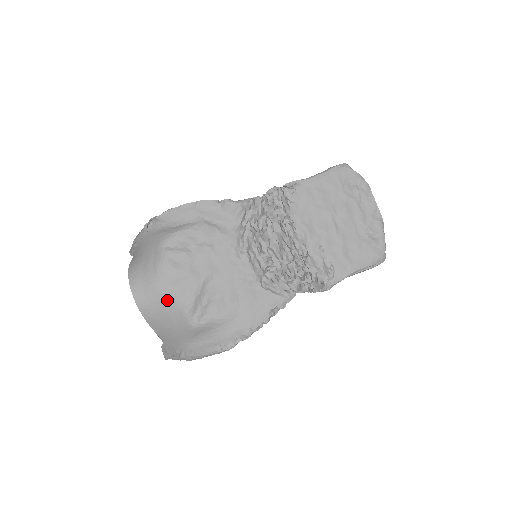
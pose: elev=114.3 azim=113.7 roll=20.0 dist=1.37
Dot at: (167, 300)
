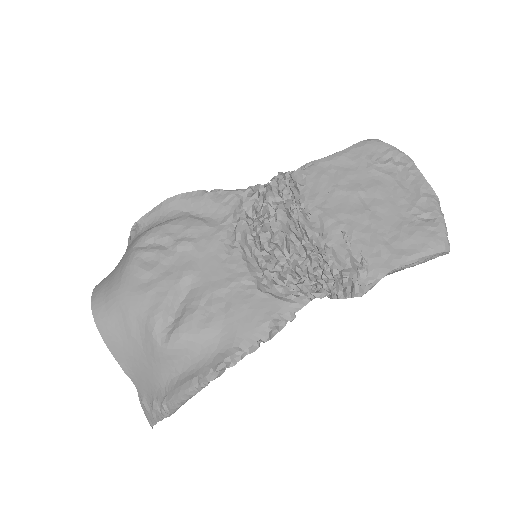
Dot at: (130, 311)
